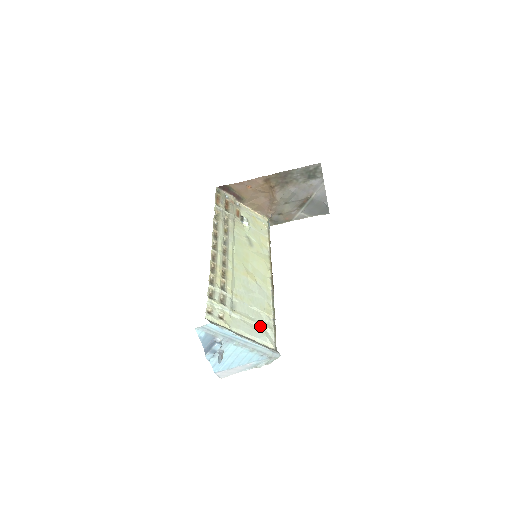
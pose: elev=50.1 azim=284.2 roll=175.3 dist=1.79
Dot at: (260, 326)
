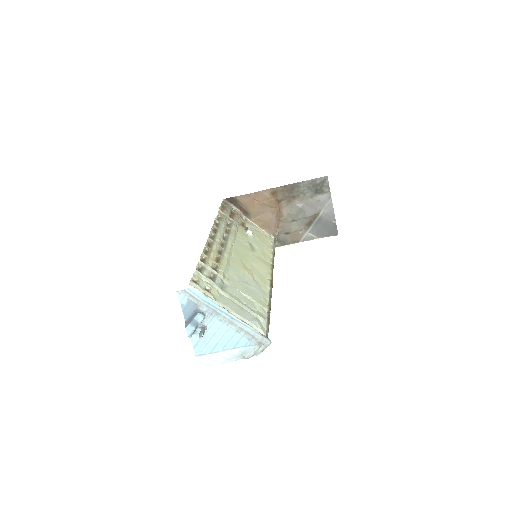
Dot at: (251, 312)
